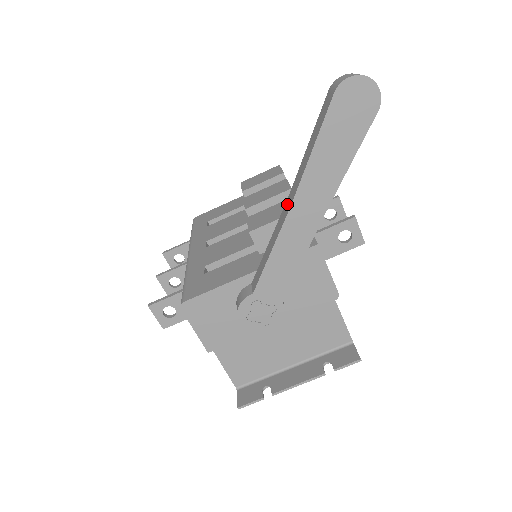
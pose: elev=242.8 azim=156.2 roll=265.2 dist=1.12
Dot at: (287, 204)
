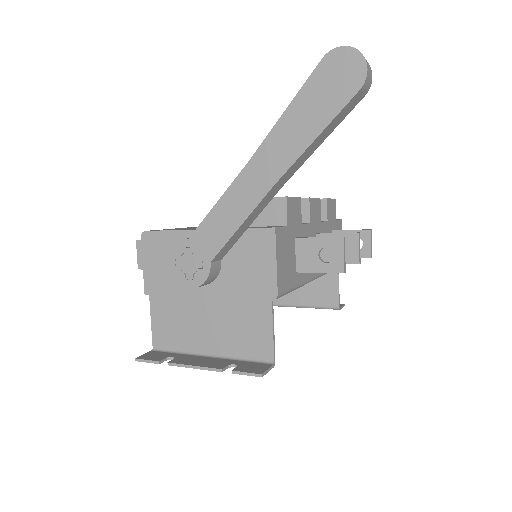
Dot at: occluded
